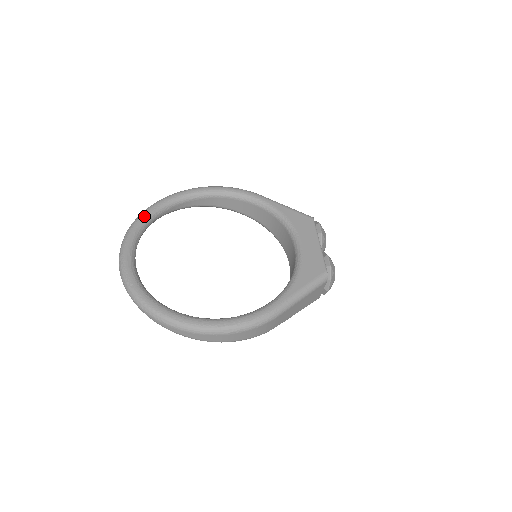
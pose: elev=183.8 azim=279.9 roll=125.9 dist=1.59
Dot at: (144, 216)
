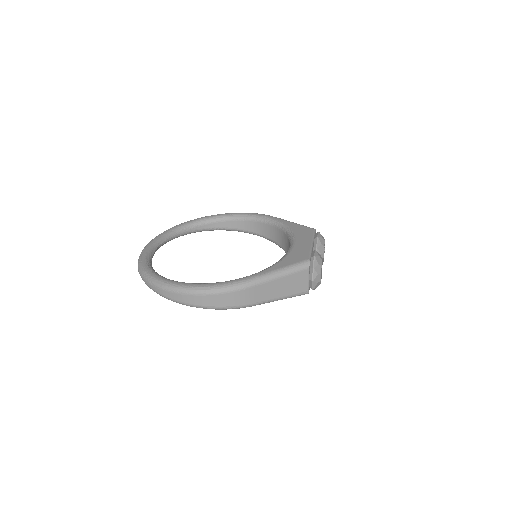
Dot at: (174, 227)
